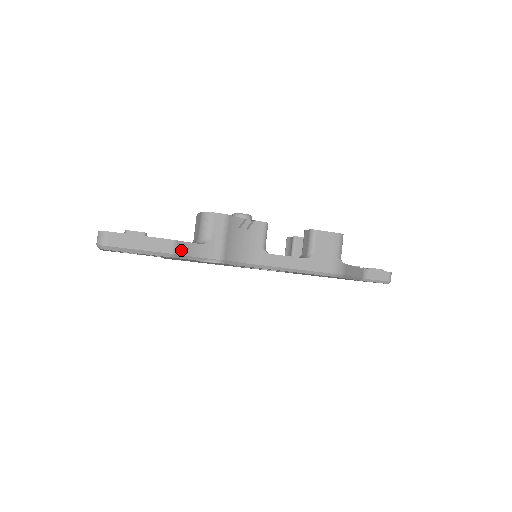
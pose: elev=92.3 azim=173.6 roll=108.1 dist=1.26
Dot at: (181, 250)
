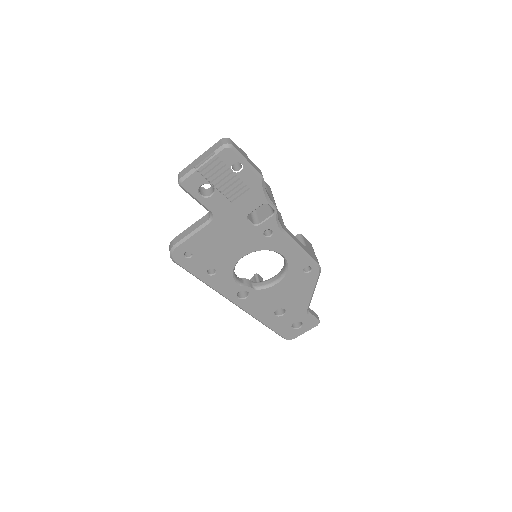
Dot at: (263, 181)
